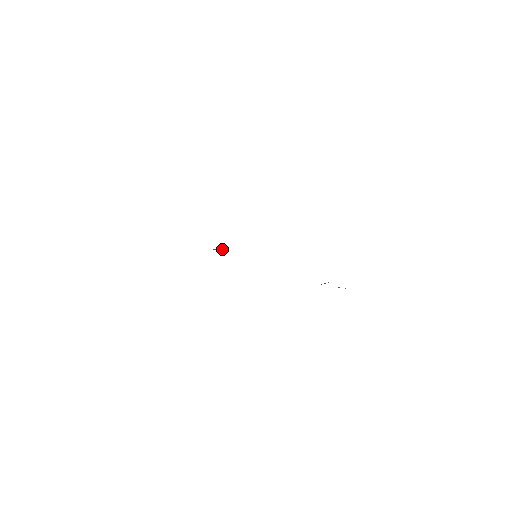
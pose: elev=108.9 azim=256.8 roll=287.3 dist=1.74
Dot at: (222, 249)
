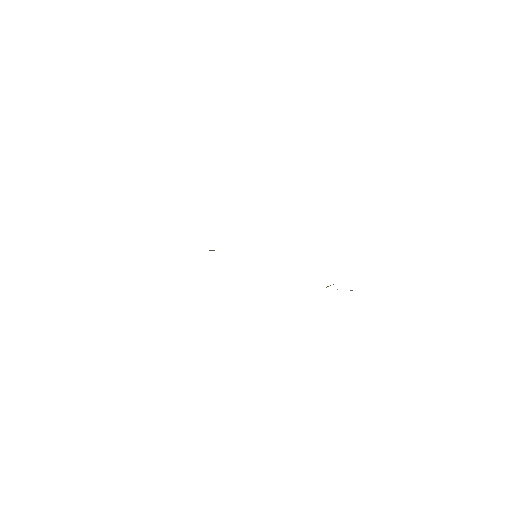
Dot at: occluded
